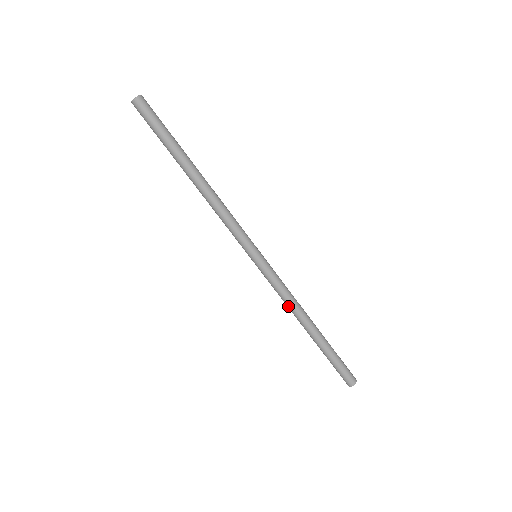
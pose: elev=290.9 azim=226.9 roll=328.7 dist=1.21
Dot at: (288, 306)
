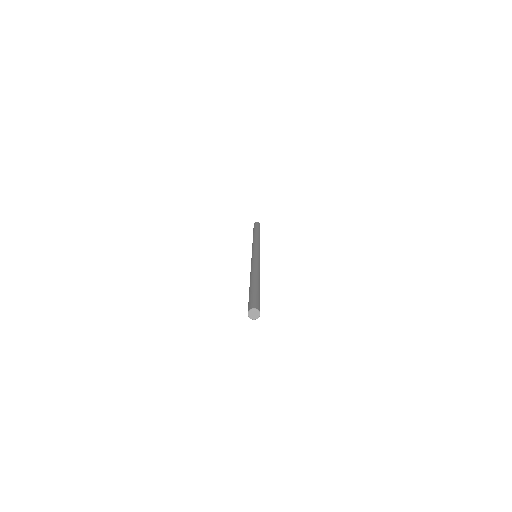
Dot at: occluded
